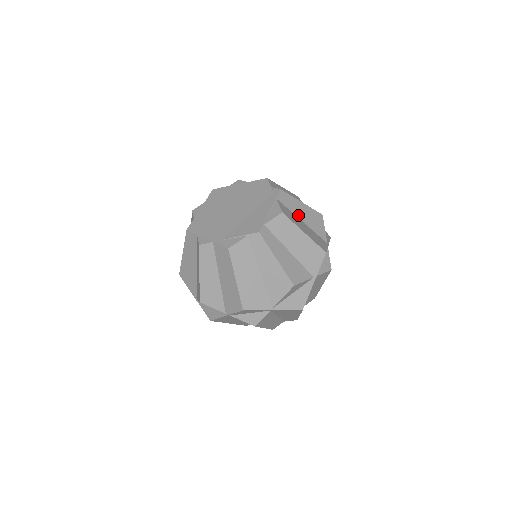
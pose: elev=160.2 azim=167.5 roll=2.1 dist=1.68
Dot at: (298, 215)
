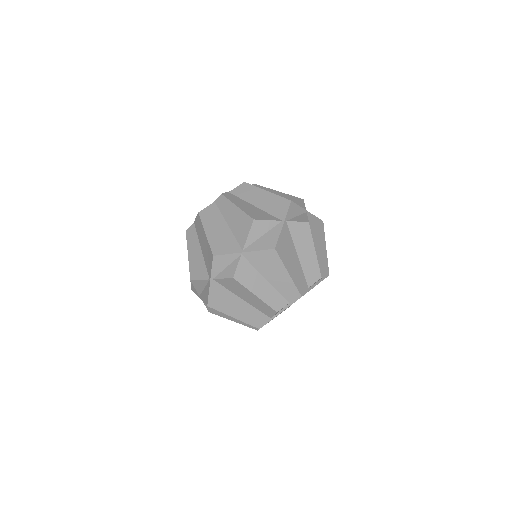
Dot at: occluded
